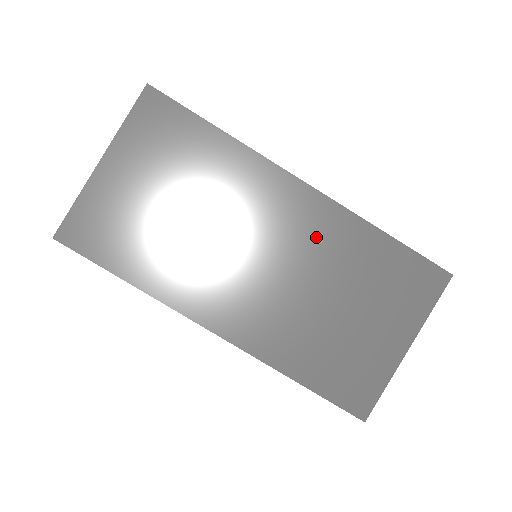
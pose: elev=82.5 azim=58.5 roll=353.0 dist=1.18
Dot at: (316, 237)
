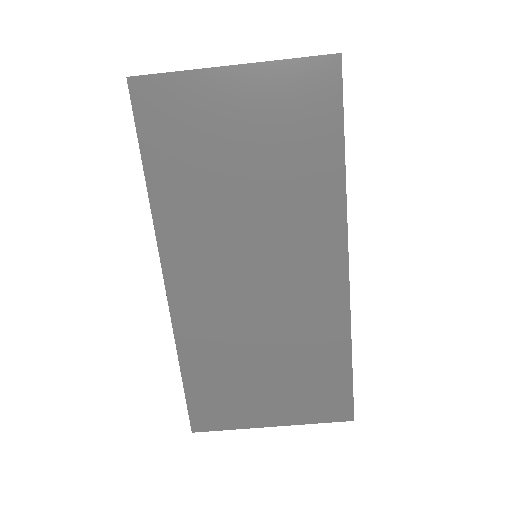
Dot at: (308, 304)
